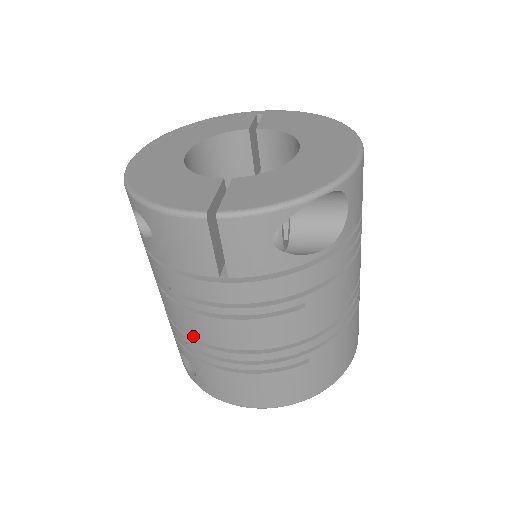
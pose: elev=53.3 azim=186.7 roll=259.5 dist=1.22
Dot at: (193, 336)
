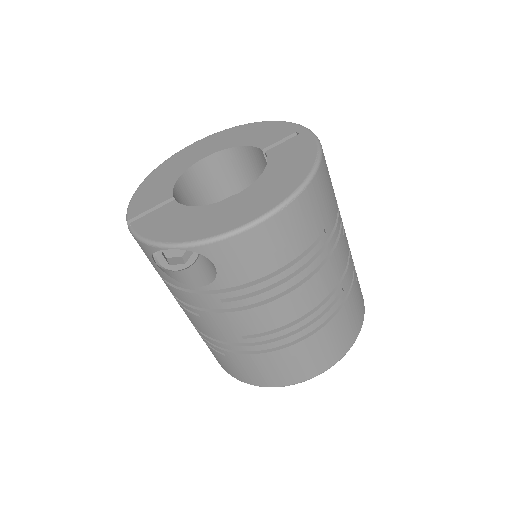
Dot at: occluded
